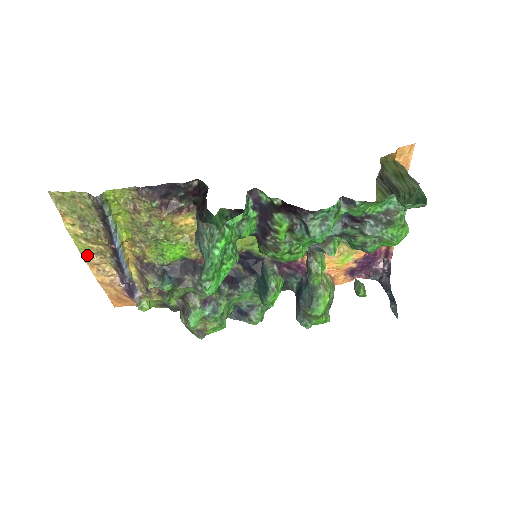
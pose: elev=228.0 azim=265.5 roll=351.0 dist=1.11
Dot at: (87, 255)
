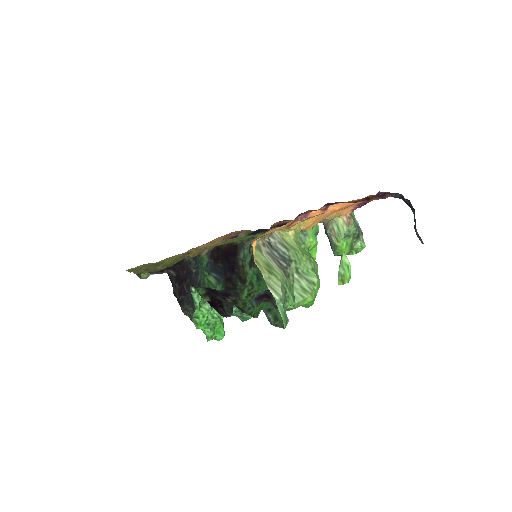
Dot at: occluded
